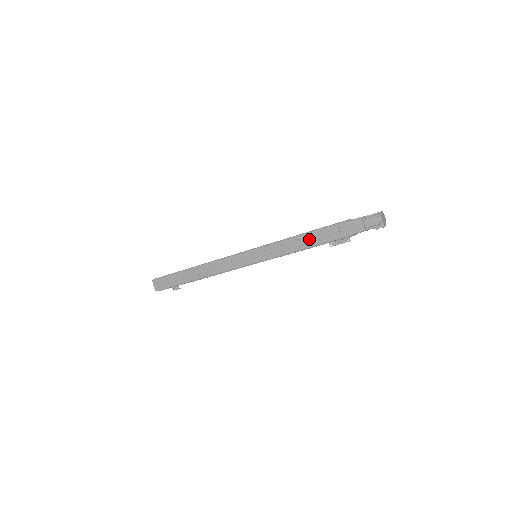
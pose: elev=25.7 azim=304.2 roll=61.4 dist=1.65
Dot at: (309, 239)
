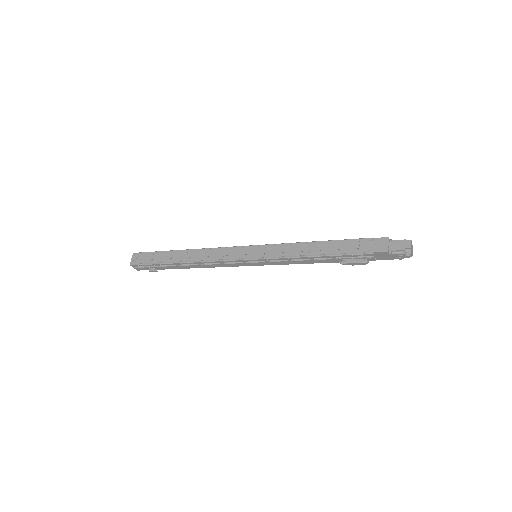
Dot at: (322, 247)
